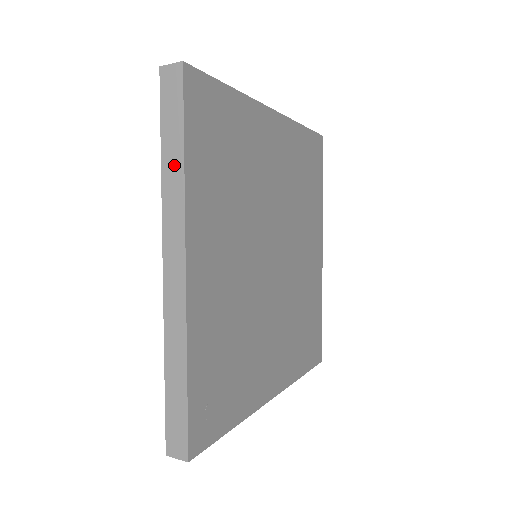
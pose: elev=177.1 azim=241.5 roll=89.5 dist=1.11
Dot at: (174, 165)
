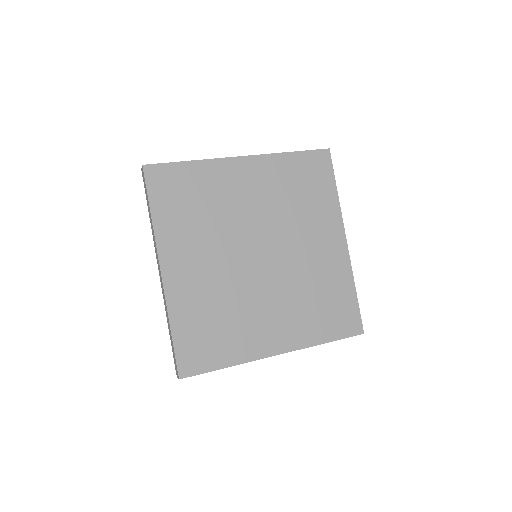
Dot at: occluded
